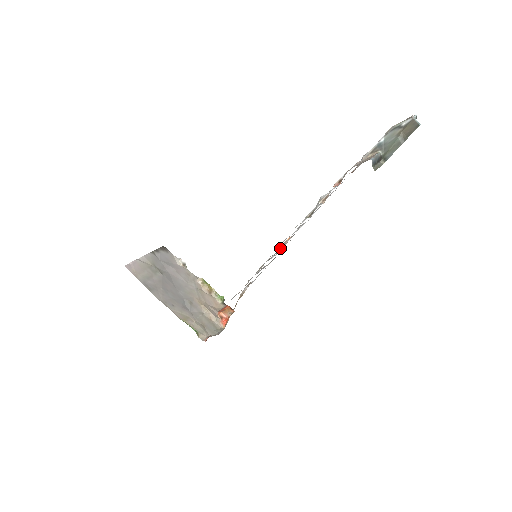
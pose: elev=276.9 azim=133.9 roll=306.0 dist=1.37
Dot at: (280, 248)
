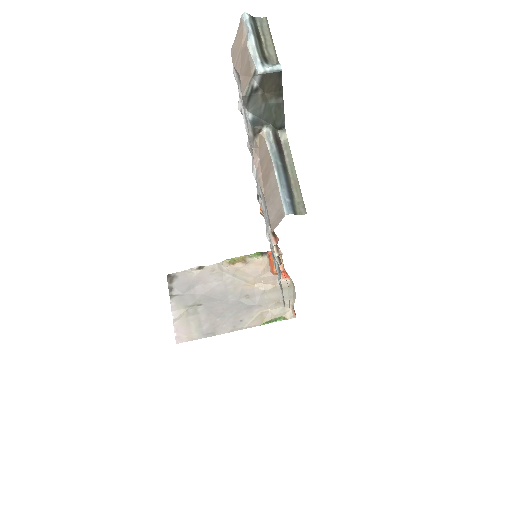
Dot at: occluded
